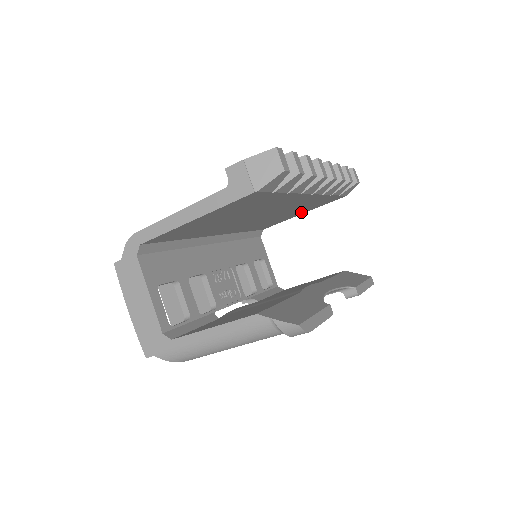
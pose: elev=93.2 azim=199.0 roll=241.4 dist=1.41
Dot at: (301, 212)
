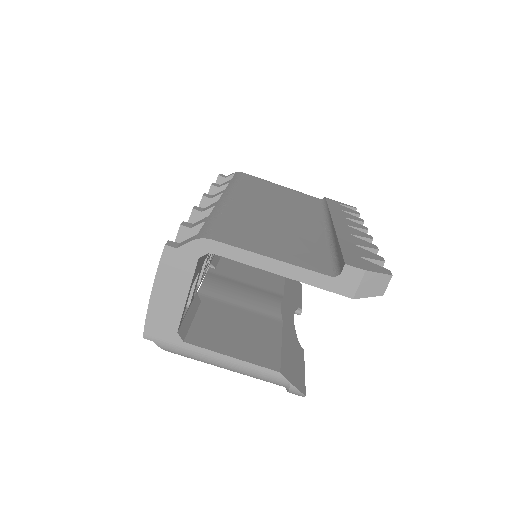
Dot at: occluded
